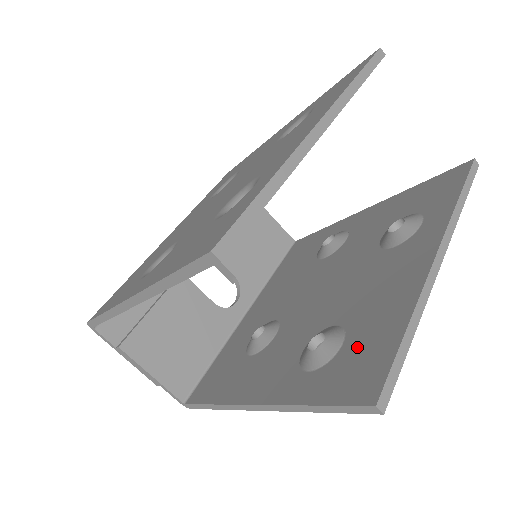
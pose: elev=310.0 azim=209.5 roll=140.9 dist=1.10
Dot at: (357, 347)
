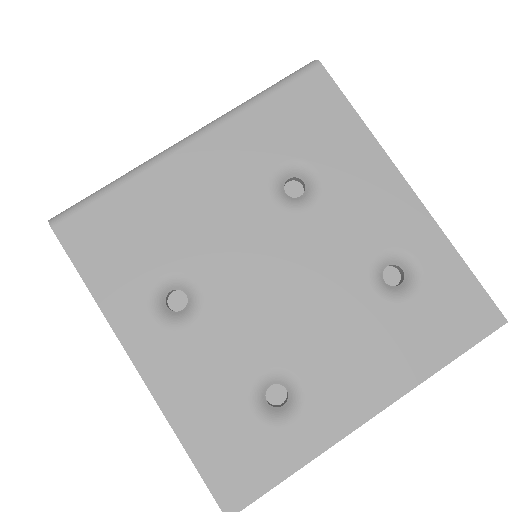
Dot at: occluded
